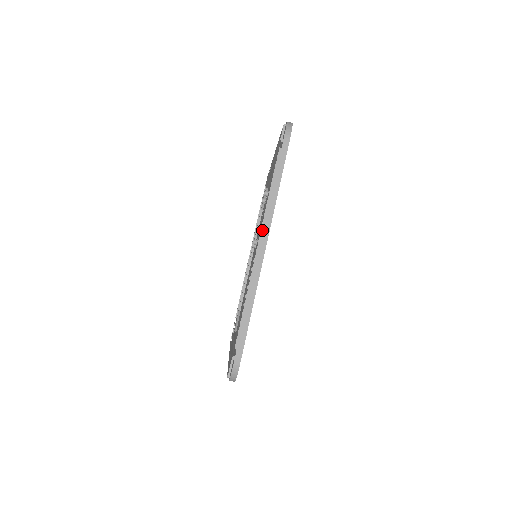
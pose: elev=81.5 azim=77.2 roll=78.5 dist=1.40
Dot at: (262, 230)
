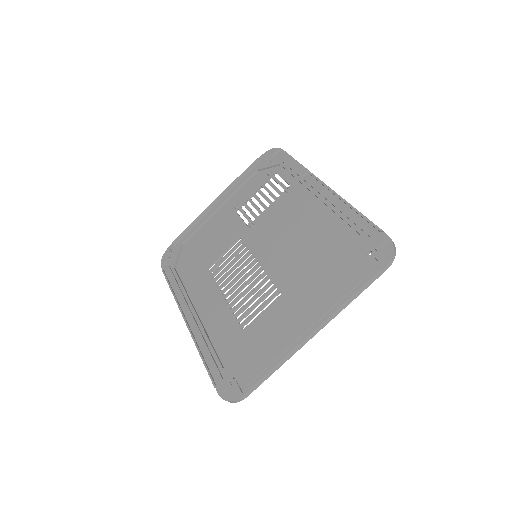
Dot at: (324, 322)
